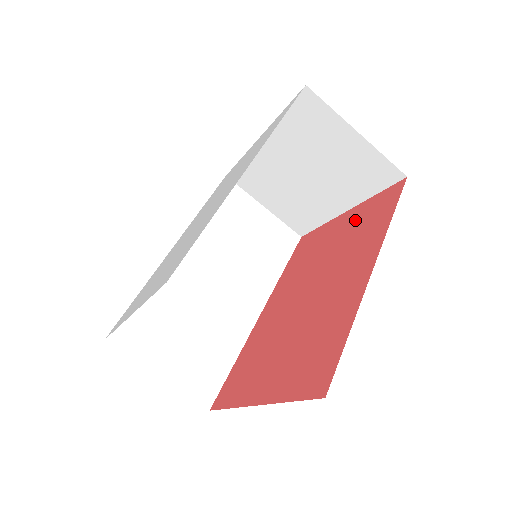
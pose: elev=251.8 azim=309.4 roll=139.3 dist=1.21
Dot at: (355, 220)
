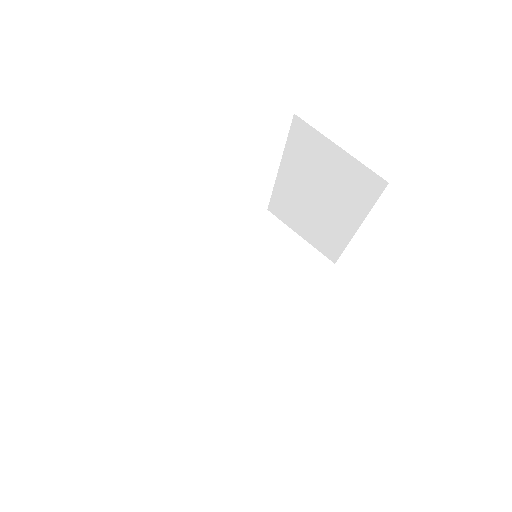
Dot at: occluded
